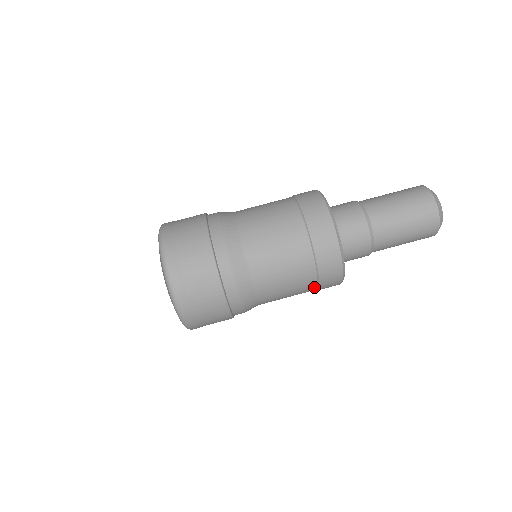
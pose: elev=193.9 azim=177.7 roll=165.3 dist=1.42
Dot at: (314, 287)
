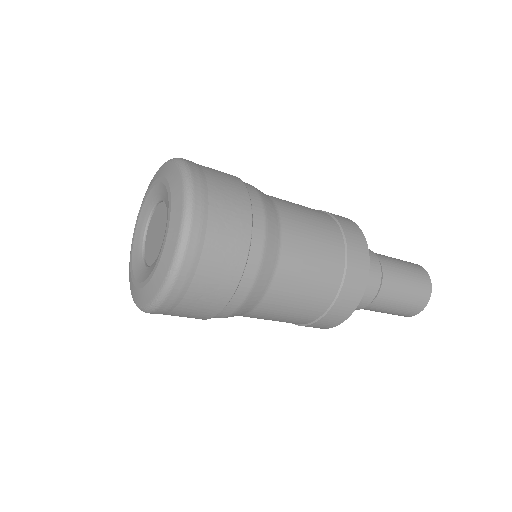
Dot at: occluded
